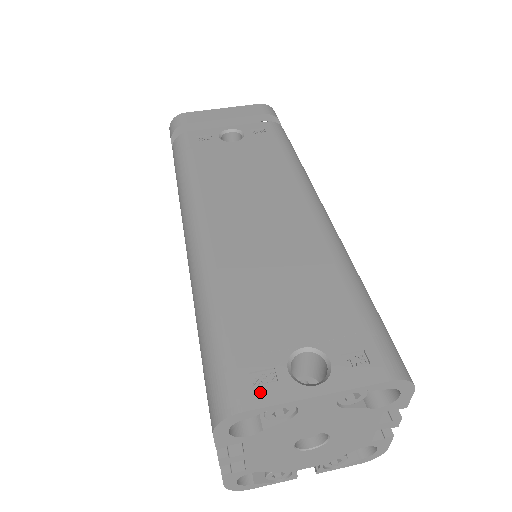
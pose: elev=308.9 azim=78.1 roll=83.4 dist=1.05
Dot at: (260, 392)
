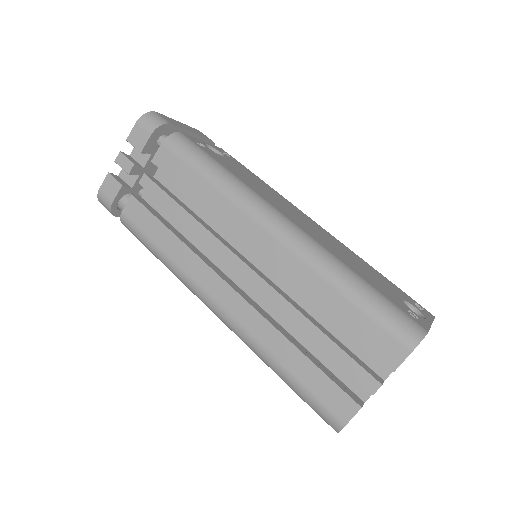
Dot at: (421, 322)
